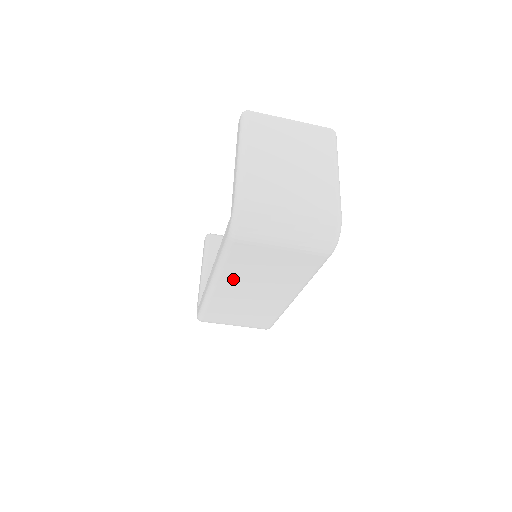
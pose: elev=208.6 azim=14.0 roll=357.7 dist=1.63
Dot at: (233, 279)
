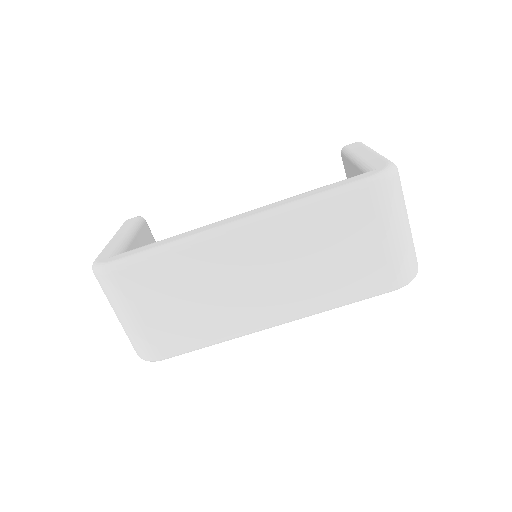
Dot at: (279, 236)
